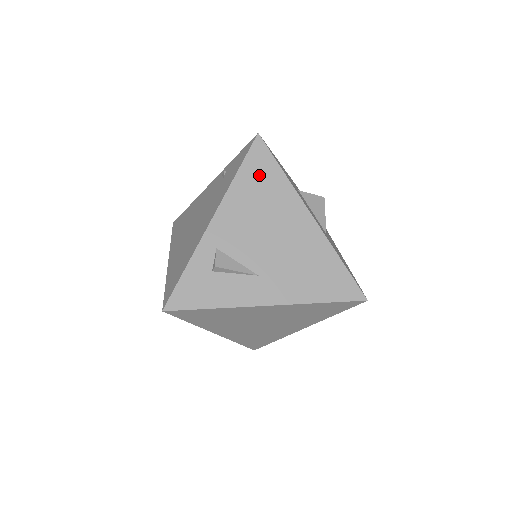
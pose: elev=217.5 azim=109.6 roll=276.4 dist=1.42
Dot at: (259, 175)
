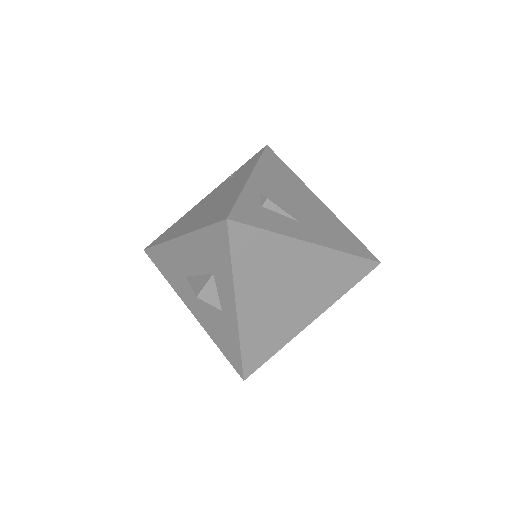
Dot at: (276, 165)
